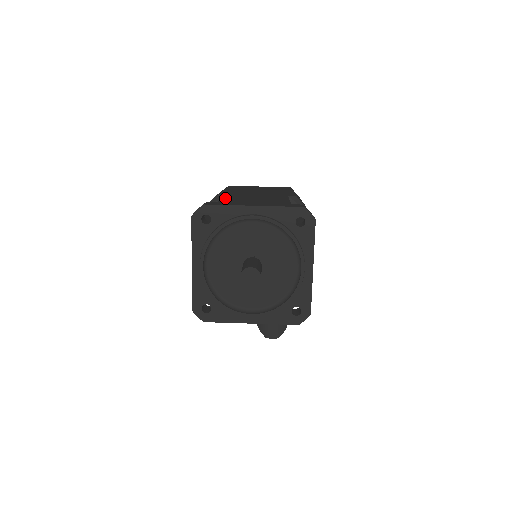
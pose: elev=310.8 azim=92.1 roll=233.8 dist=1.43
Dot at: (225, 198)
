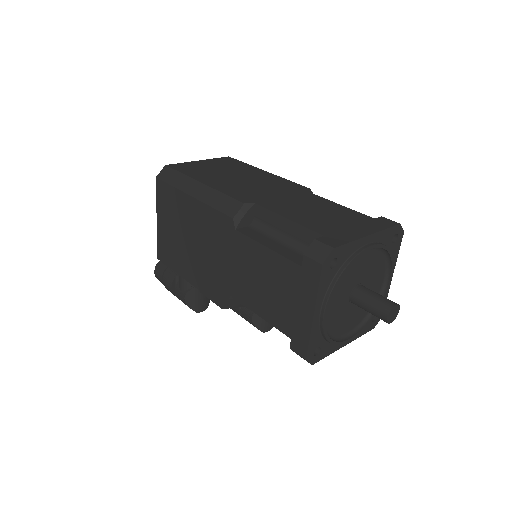
Dot at: (292, 218)
